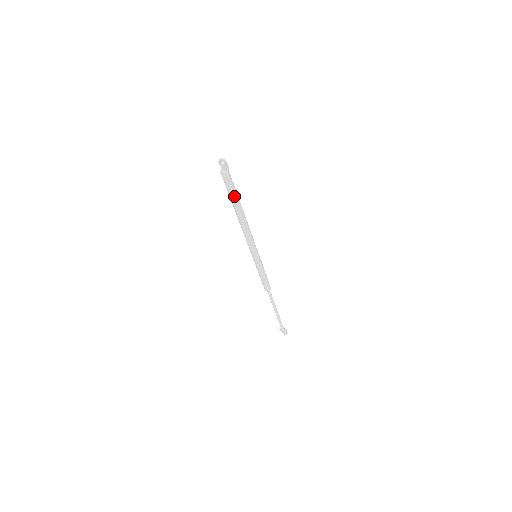
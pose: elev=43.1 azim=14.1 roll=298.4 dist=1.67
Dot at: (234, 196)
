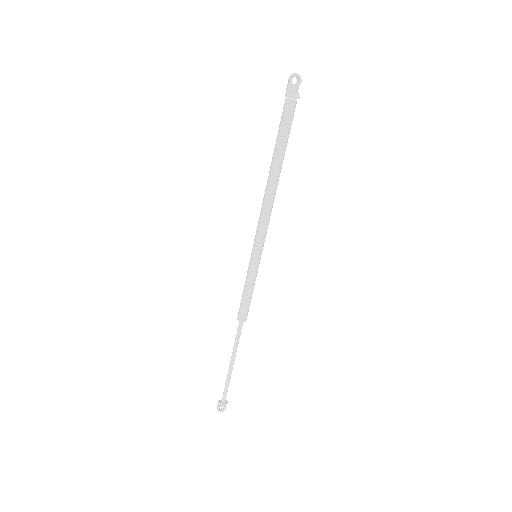
Dot at: (287, 139)
